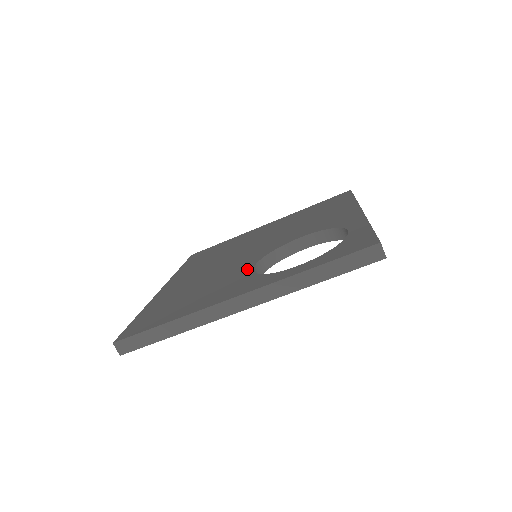
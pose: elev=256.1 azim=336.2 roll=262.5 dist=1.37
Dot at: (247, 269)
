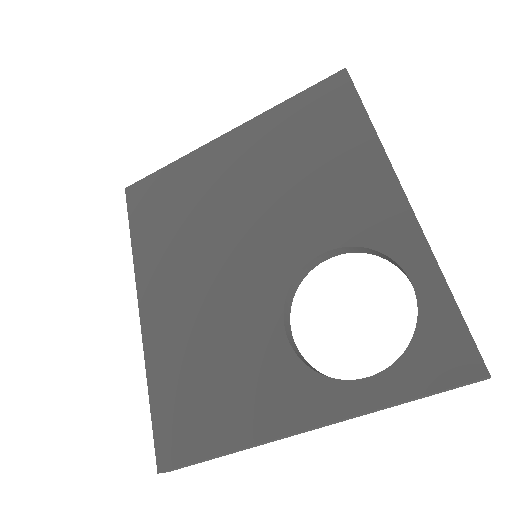
Dot at: (276, 333)
